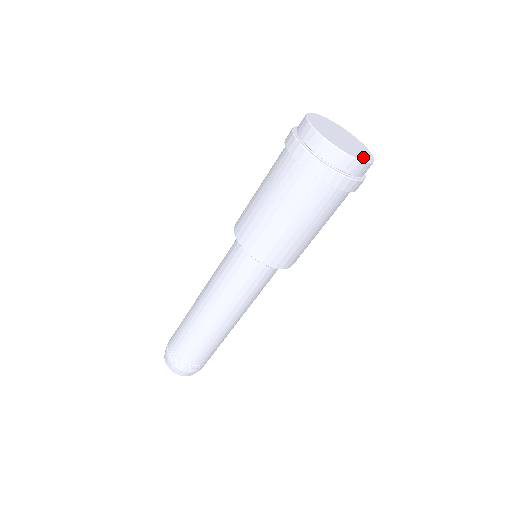
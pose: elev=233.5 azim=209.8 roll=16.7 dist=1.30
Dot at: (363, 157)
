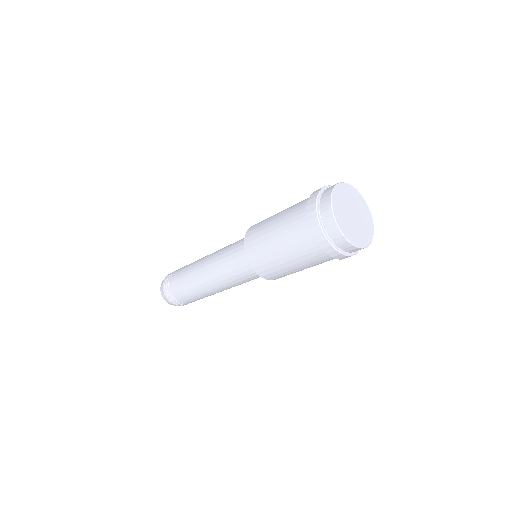
Dot at: (369, 234)
